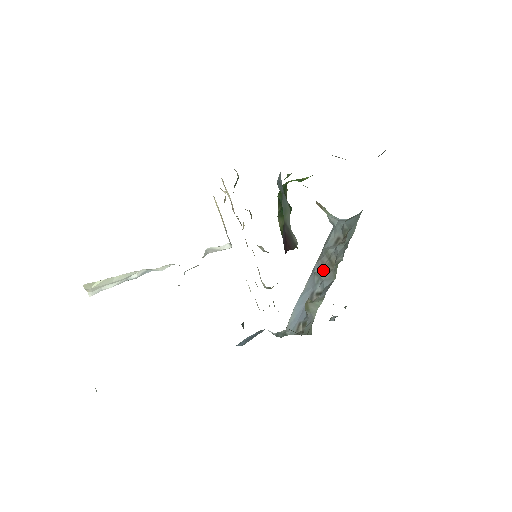
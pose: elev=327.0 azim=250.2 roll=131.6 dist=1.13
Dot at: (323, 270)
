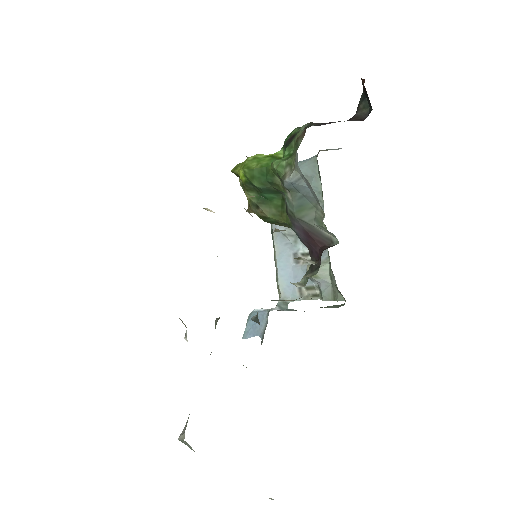
Dot at: occluded
